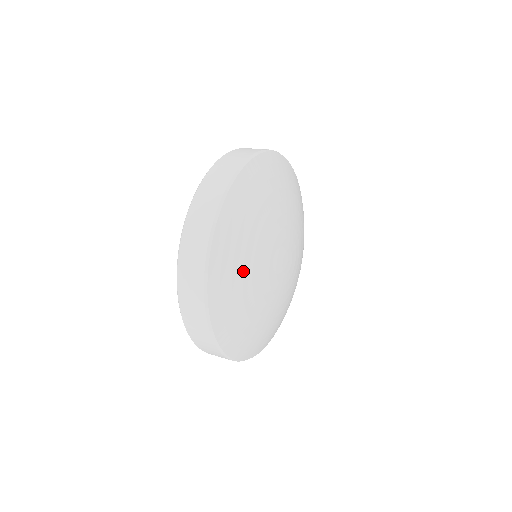
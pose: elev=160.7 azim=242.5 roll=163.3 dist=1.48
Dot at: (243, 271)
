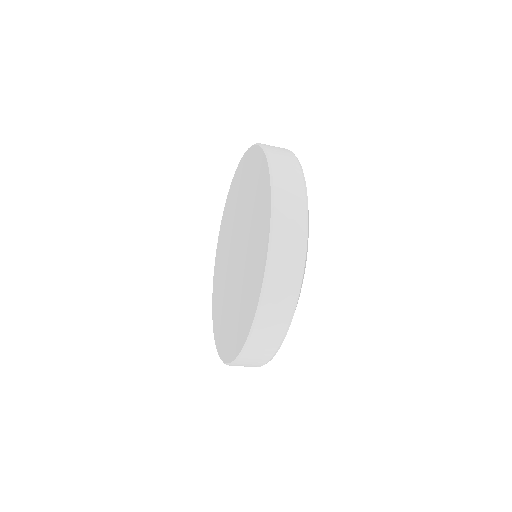
Dot at: occluded
